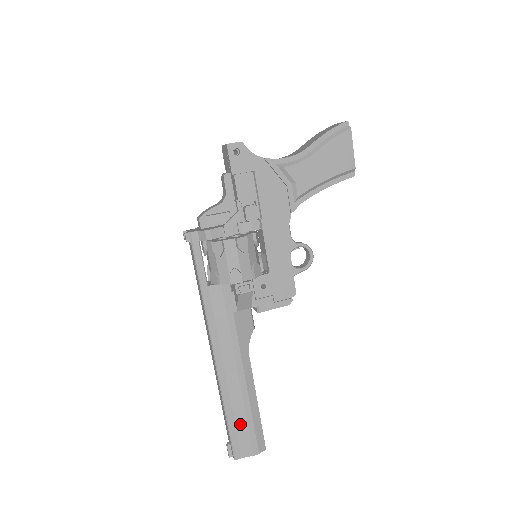
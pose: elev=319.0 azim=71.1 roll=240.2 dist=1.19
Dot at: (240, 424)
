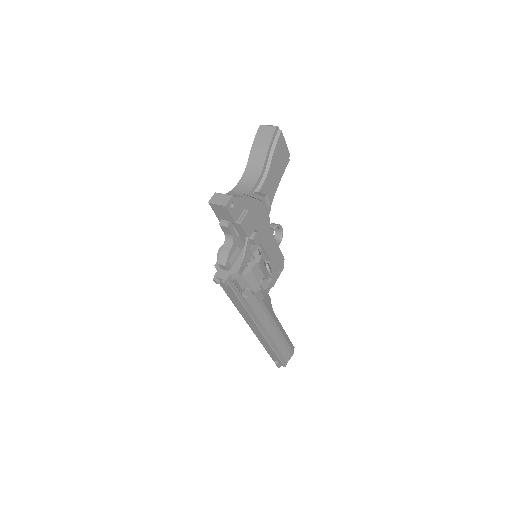
Dot at: (282, 349)
